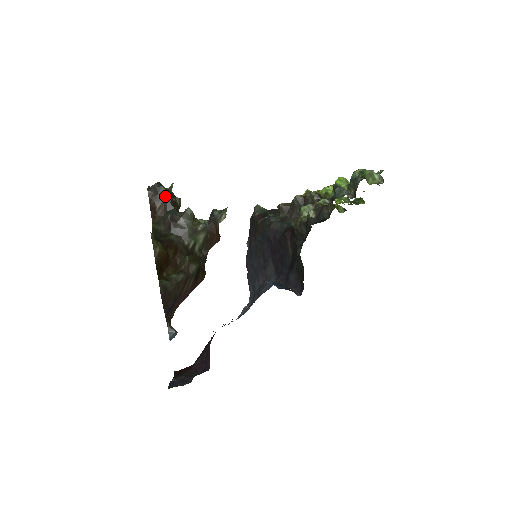
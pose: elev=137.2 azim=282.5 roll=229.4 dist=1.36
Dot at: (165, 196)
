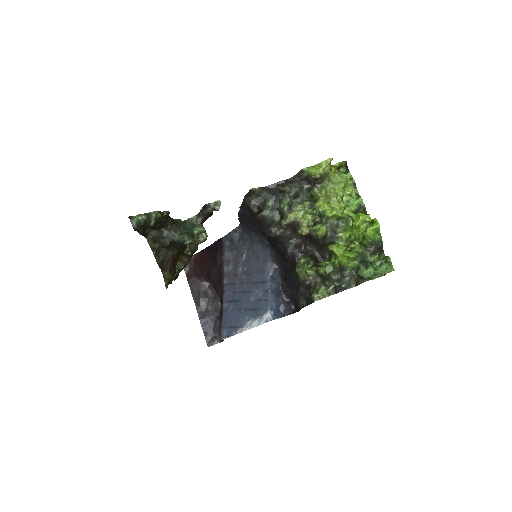
Dot at: occluded
